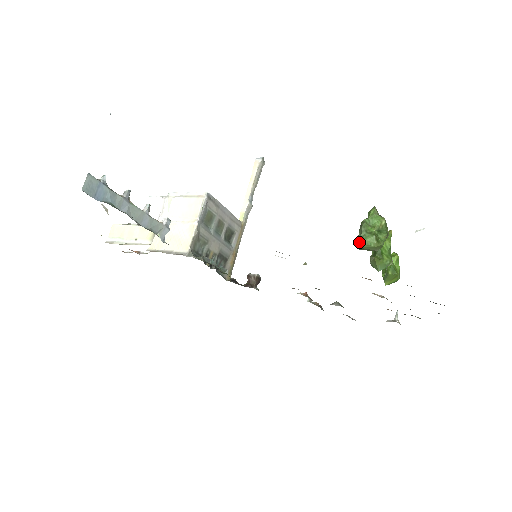
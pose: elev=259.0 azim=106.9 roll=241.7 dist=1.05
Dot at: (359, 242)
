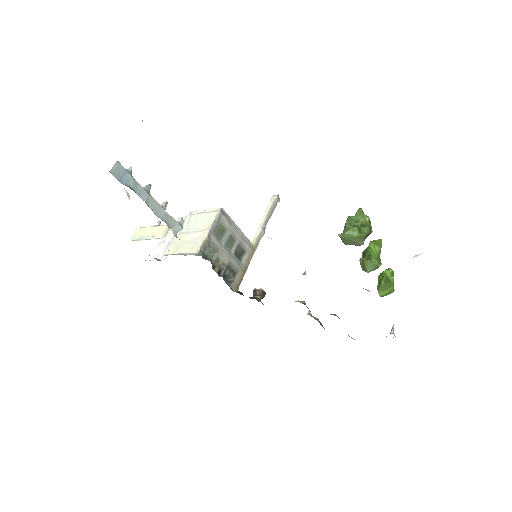
Dot at: (343, 232)
